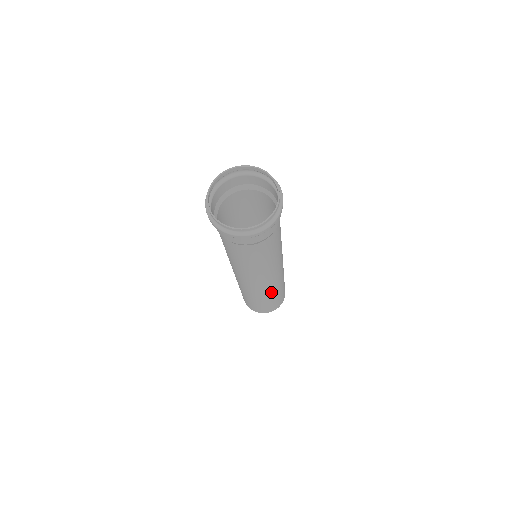
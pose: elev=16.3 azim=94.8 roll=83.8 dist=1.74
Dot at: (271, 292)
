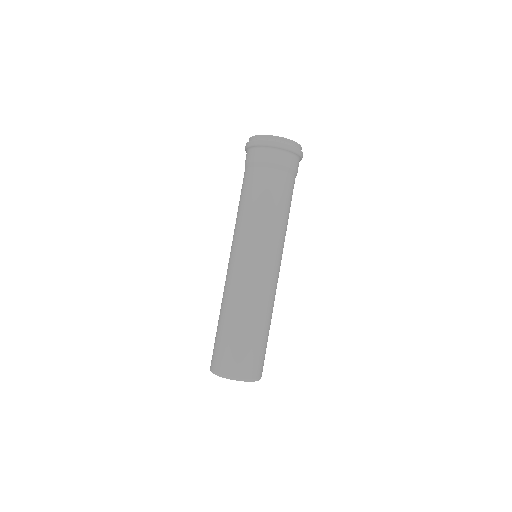
Dot at: (267, 306)
